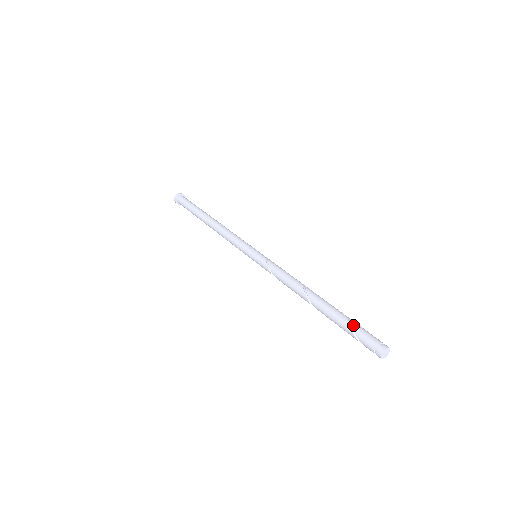
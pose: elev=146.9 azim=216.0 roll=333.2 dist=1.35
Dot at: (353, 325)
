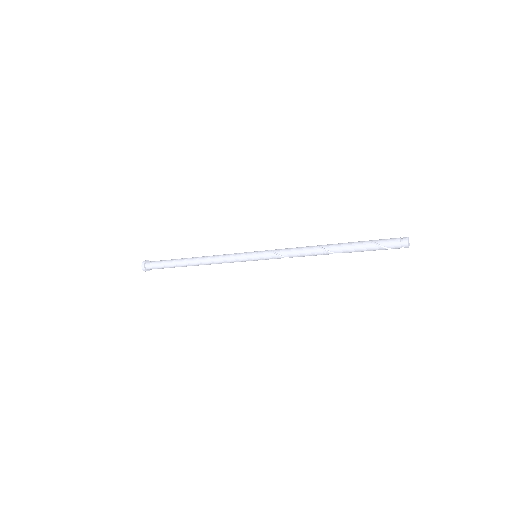
Dot at: (373, 241)
